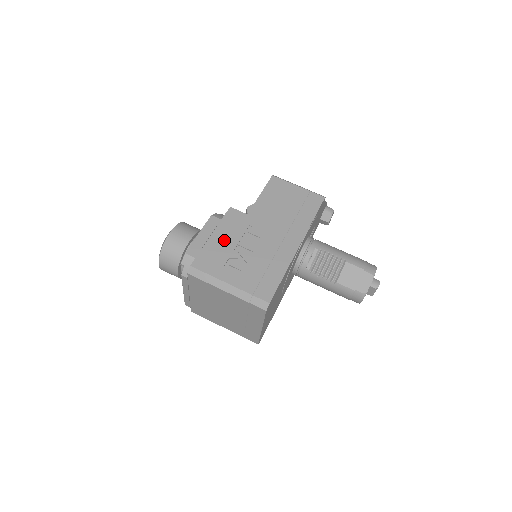
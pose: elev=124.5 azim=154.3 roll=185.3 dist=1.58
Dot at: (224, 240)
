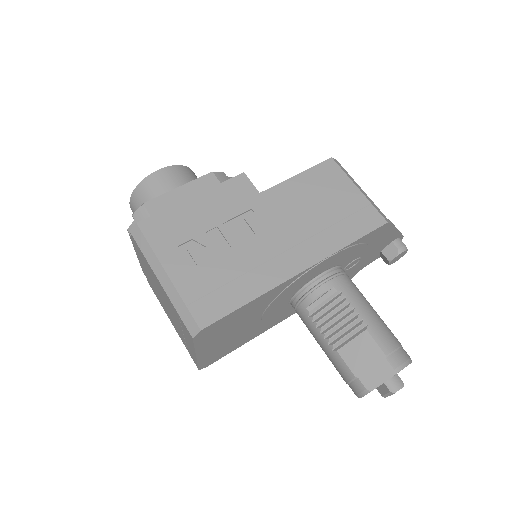
Dot at: (204, 212)
